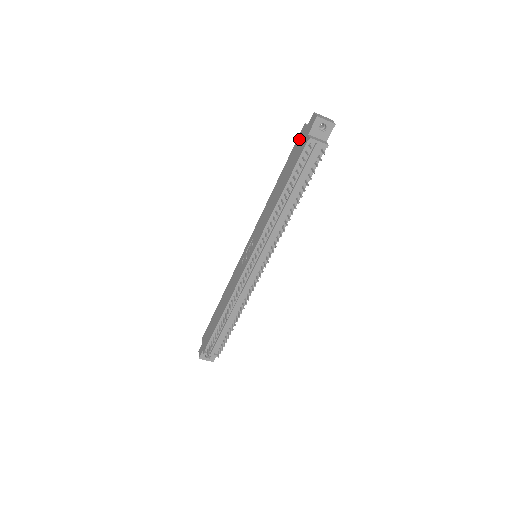
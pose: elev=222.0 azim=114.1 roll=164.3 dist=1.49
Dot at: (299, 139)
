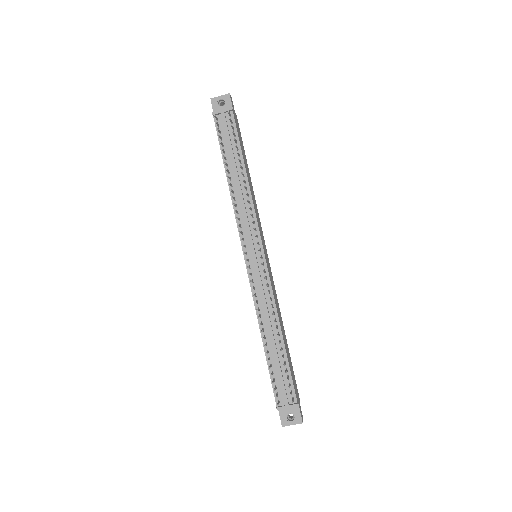
Dot at: occluded
